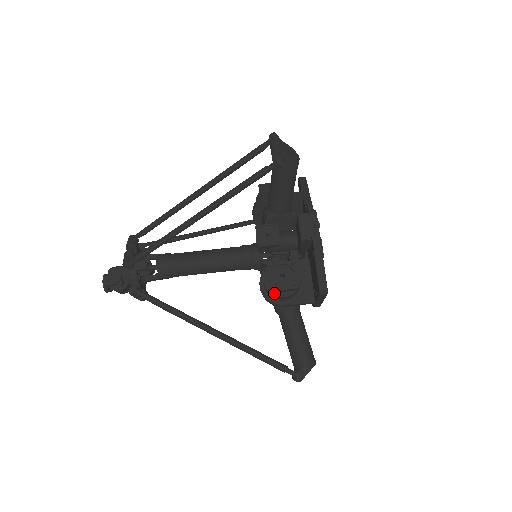
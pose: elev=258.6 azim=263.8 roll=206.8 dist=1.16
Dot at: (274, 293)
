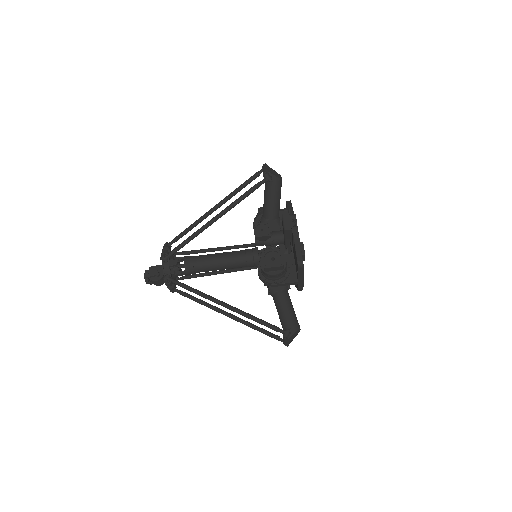
Dot at: (267, 272)
